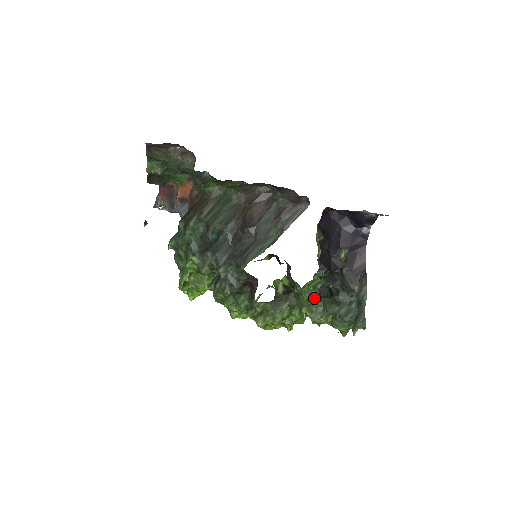
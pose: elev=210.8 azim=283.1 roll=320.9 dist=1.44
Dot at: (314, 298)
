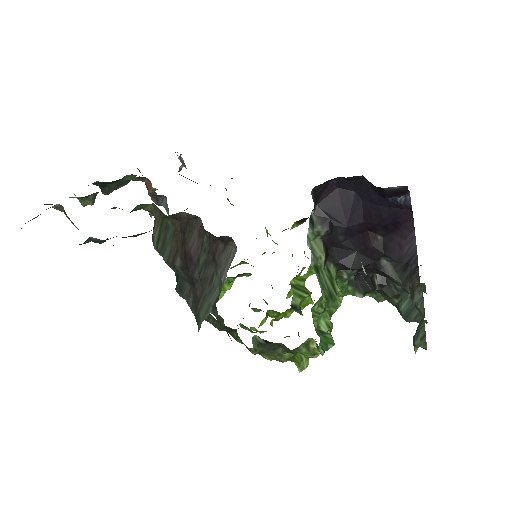
Dot at: (354, 295)
